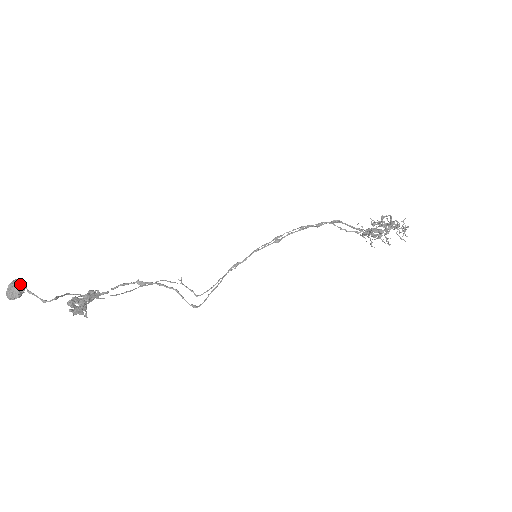
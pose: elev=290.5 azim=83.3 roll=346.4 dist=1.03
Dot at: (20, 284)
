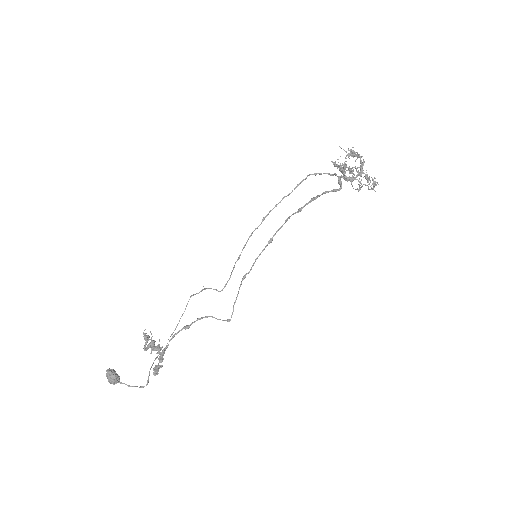
Dot at: occluded
